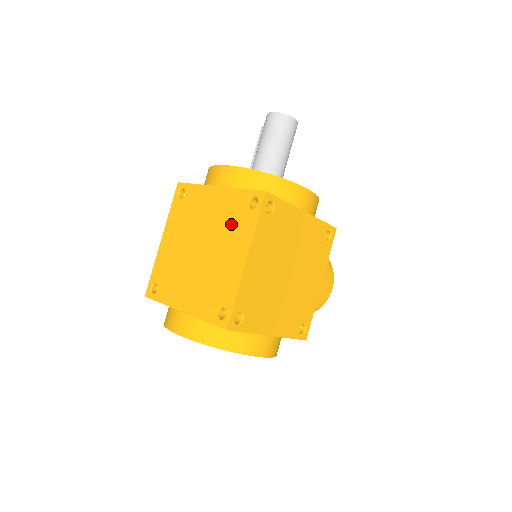
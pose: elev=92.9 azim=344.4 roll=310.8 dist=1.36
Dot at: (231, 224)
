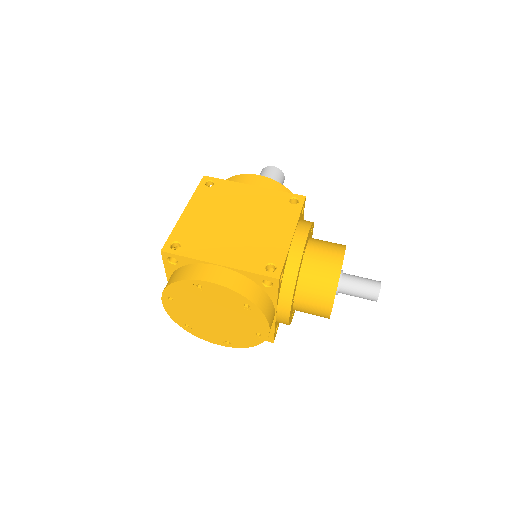
Dot at: occluded
